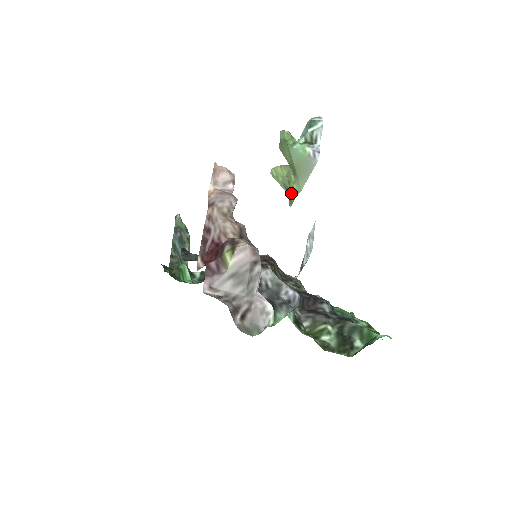
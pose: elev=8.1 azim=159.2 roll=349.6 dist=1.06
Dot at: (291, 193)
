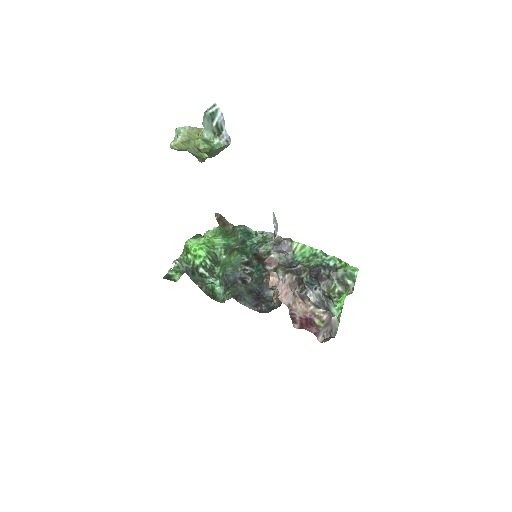
Dot at: (202, 159)
